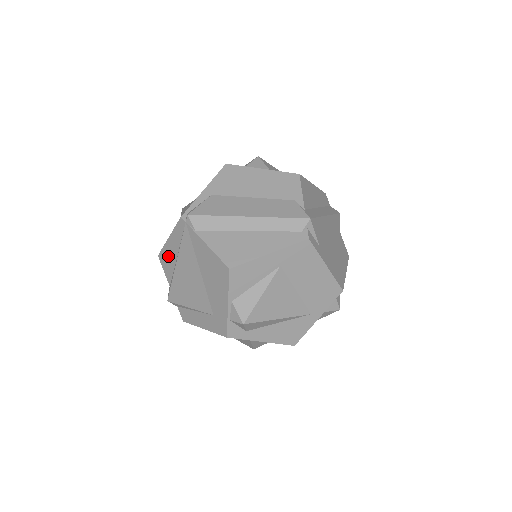
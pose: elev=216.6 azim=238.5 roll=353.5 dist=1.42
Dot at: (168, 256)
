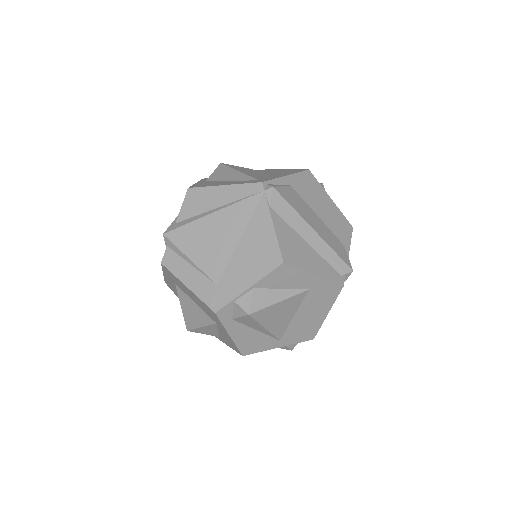
Dot at: (204, 198)
